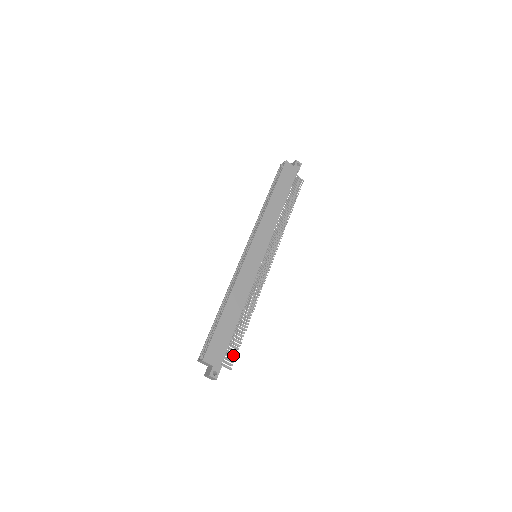
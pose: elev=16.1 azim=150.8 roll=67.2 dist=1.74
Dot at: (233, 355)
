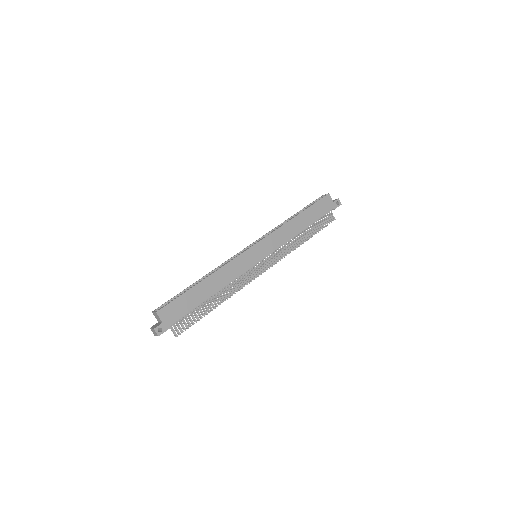
Dot at: (186, 326)
